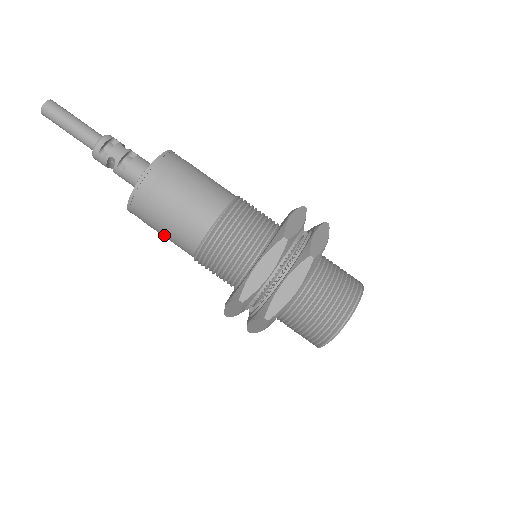
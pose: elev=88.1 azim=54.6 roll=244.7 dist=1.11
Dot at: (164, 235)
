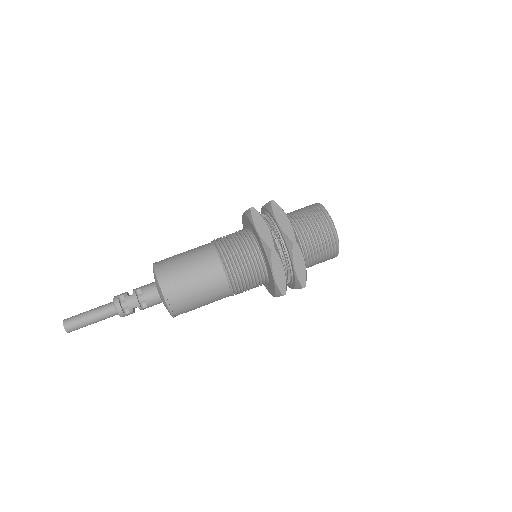
Dot at: occluded
